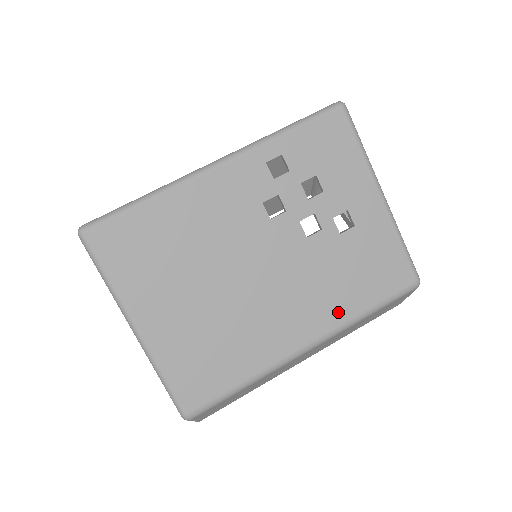
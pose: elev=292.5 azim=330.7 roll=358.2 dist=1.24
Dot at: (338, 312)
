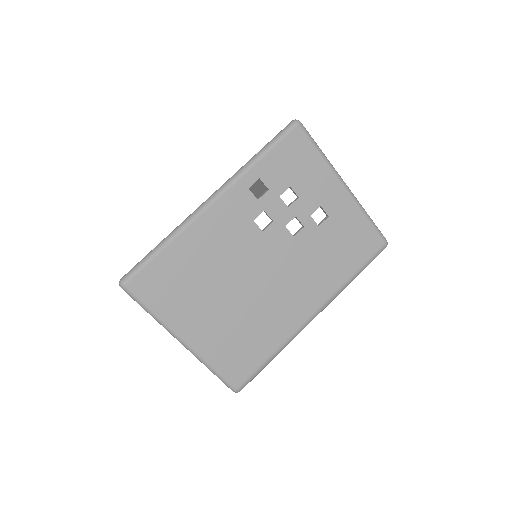
Dot at: (330, 285)
